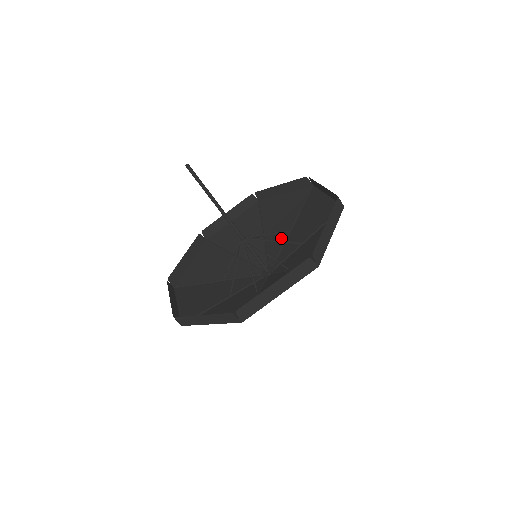
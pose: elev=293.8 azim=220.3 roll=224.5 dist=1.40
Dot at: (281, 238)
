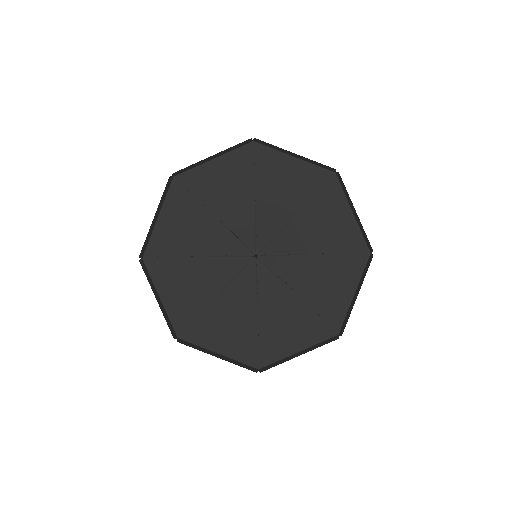
Dot at: (297, 246)
